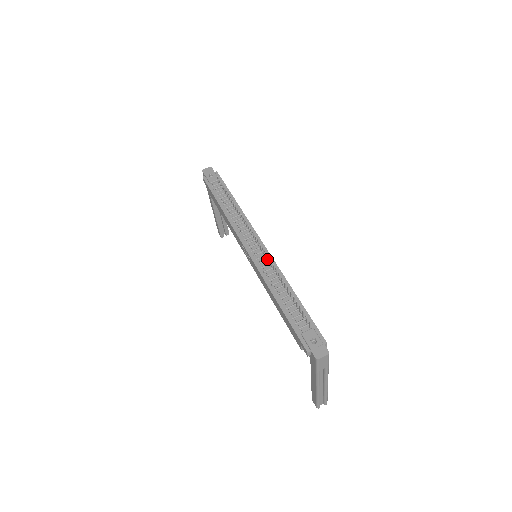
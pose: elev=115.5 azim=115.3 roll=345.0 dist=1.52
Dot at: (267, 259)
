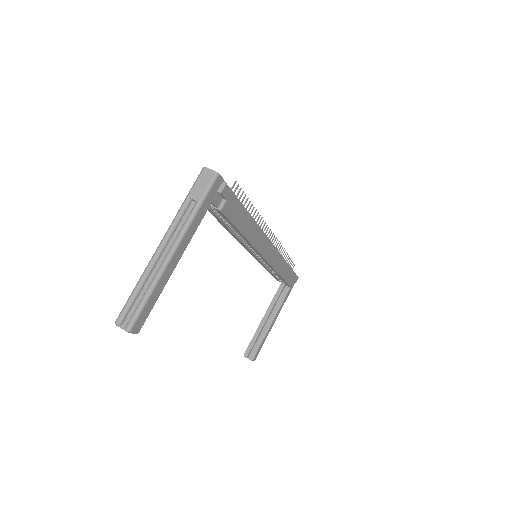
Dot at: occluded
